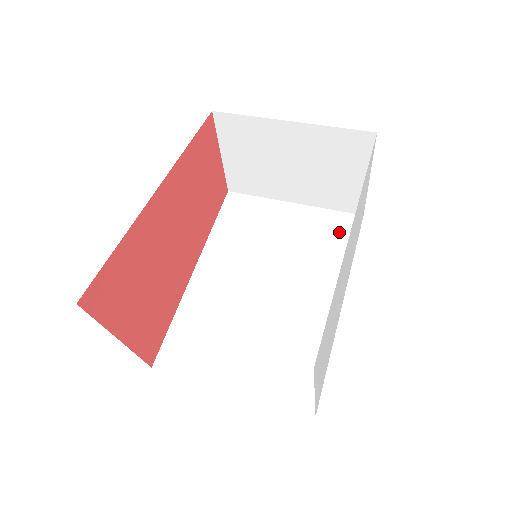
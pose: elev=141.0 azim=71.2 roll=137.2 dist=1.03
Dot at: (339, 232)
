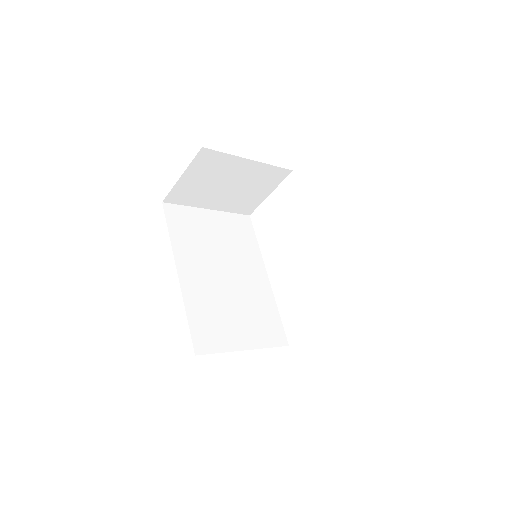
Dot at: (244, 229)
